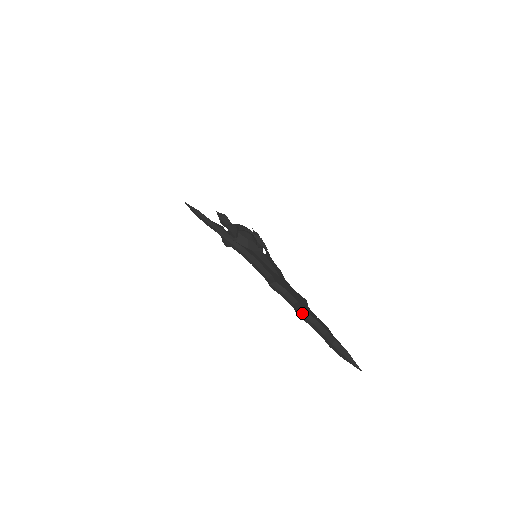
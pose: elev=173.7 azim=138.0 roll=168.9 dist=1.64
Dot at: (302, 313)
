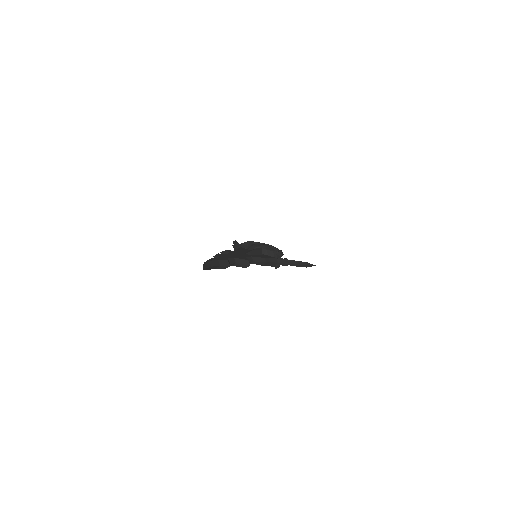
Dot at: (215, 256)
